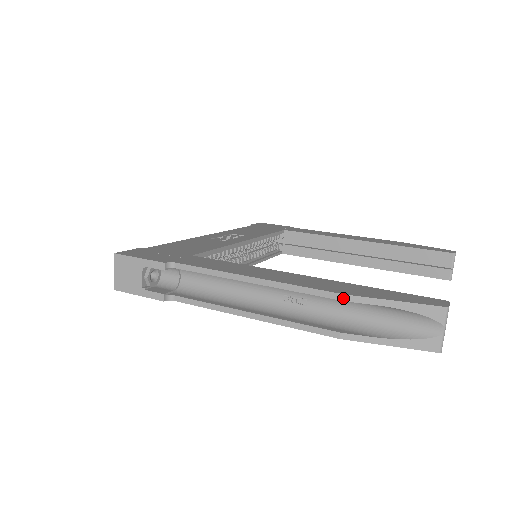
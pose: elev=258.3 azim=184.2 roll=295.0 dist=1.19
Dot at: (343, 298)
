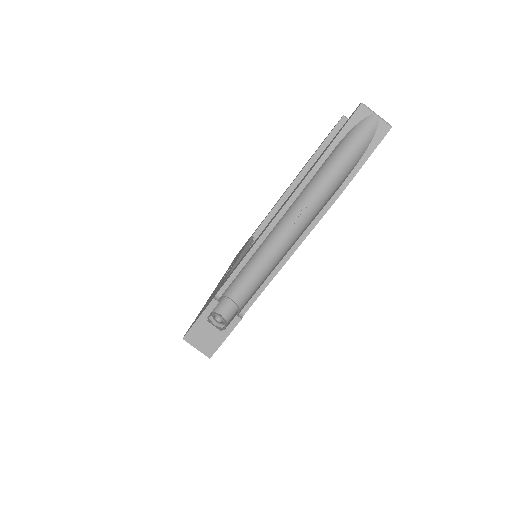
Dot at: (314, 171)
